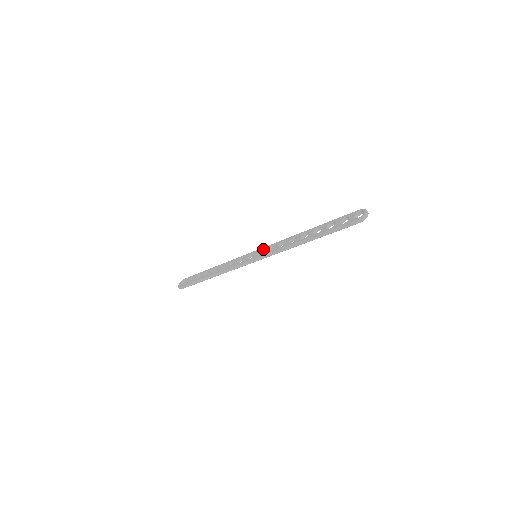
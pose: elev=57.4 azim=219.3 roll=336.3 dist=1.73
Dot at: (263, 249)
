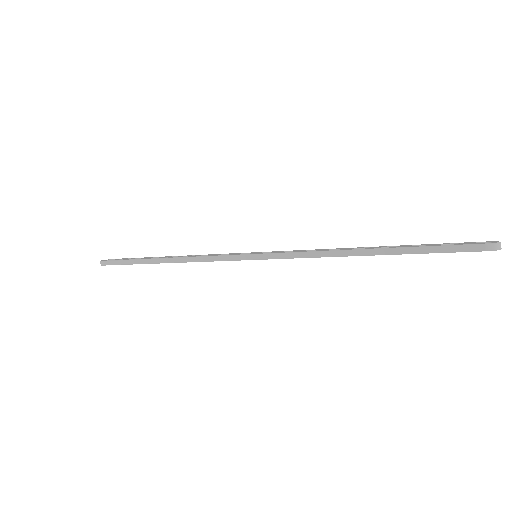
Dot at: (274, 251)
